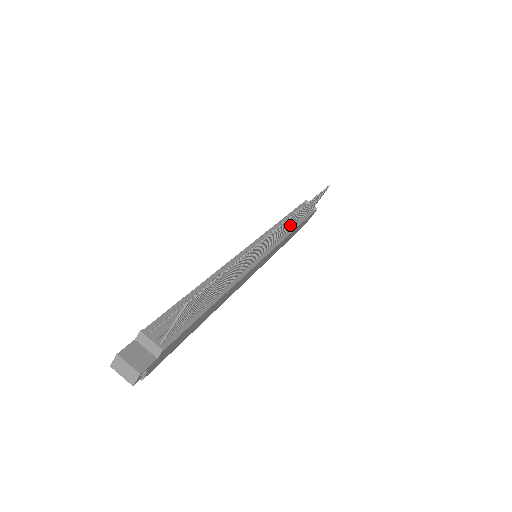
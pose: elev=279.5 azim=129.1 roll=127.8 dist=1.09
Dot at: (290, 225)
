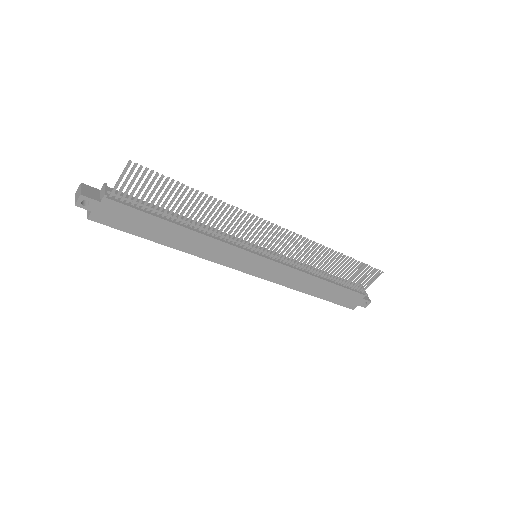
Dot at: (307, 259)
